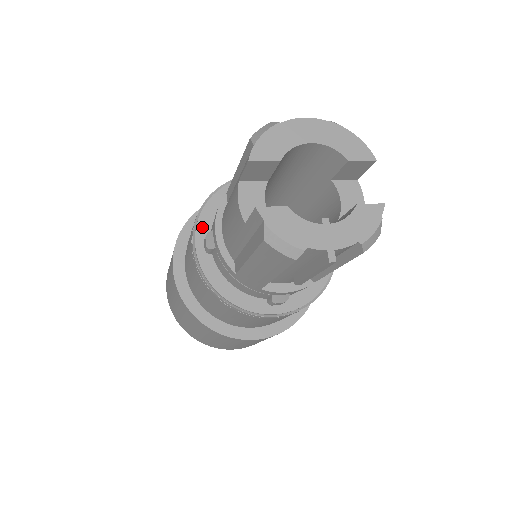
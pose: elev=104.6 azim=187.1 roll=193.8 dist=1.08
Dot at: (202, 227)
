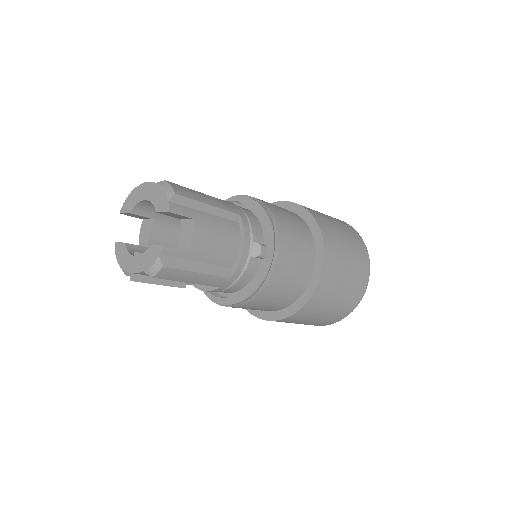
Dot at: occluded
